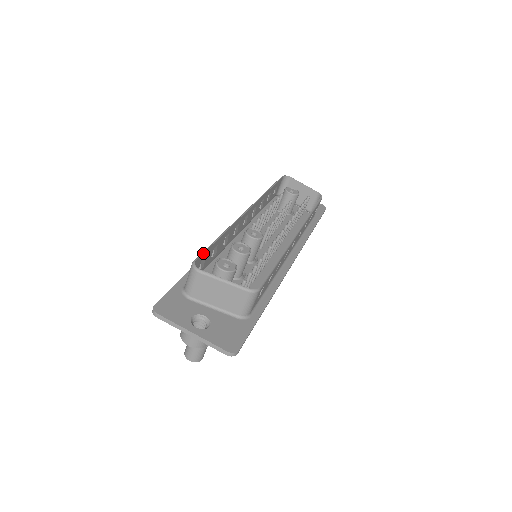
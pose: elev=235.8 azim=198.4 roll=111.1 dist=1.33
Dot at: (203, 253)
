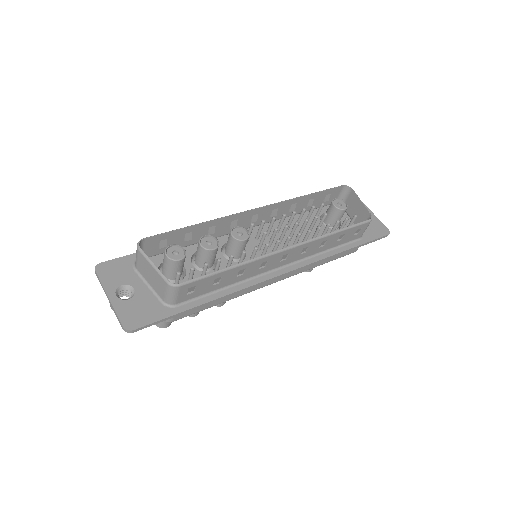
Dot at: (160, 234)
